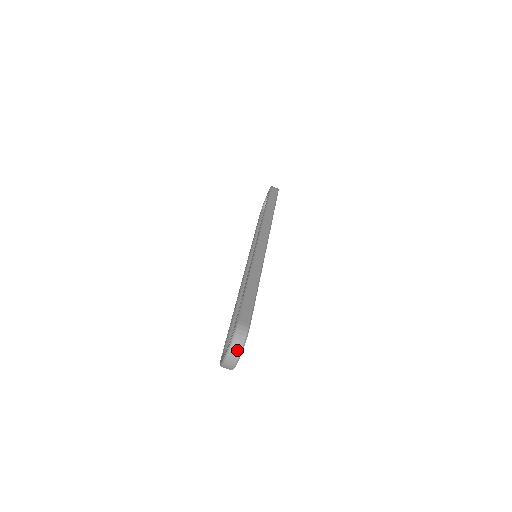
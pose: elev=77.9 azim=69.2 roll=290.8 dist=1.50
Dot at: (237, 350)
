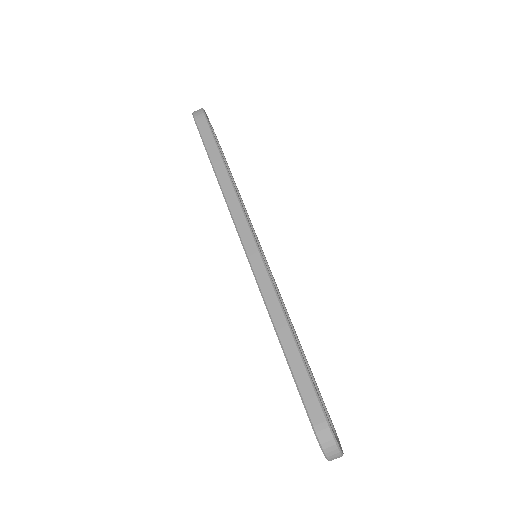
Dot at: (335, 454)
